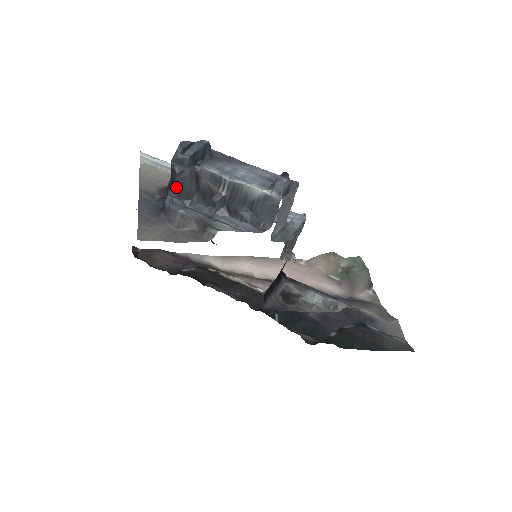
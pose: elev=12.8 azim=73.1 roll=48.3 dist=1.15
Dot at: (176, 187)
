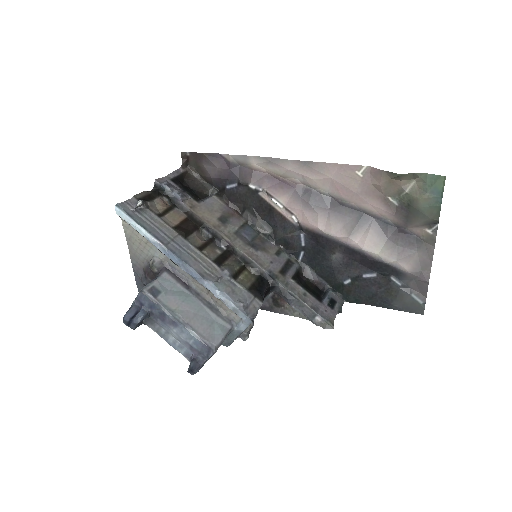
Dot at: occluded
